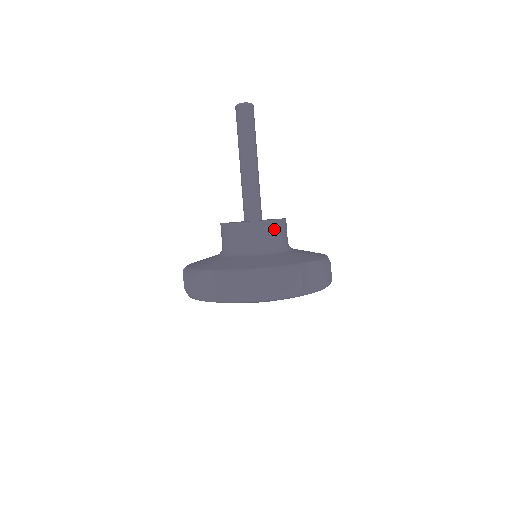
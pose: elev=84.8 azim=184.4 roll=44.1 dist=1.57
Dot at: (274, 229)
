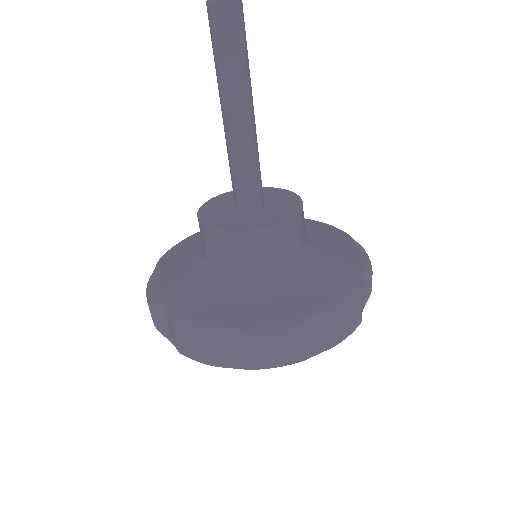
Dot at: (230, 244)
